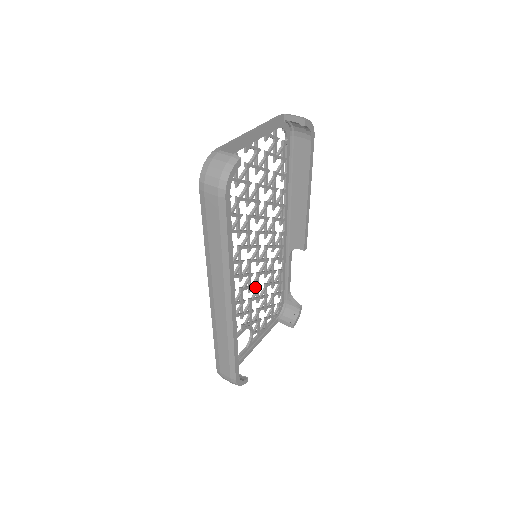
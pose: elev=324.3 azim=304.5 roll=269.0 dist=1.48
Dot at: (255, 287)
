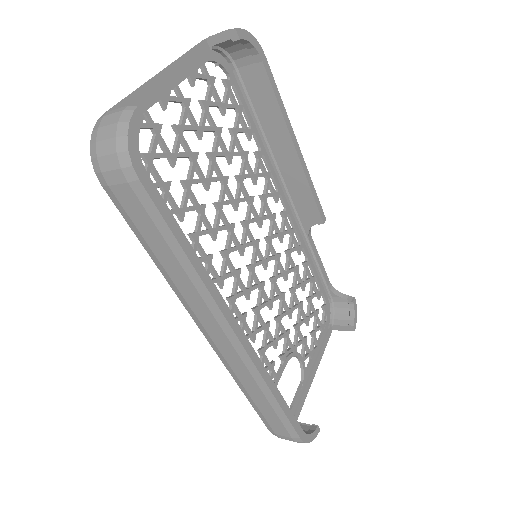
Dot at: (276, 299)
